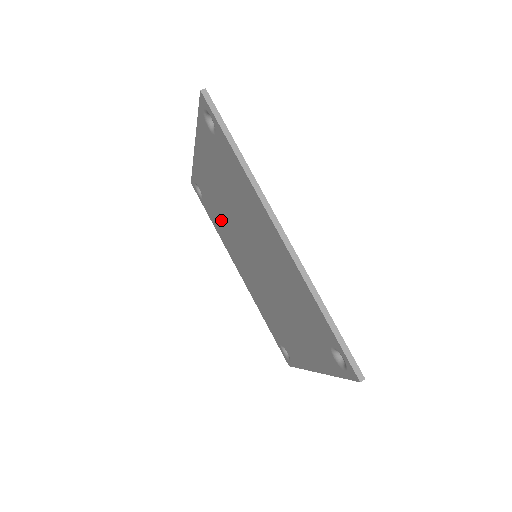
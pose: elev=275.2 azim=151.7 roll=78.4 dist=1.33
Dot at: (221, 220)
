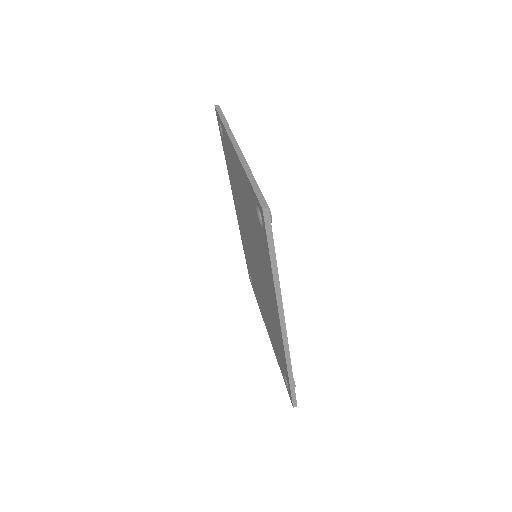
Dot at: (235, 186)
